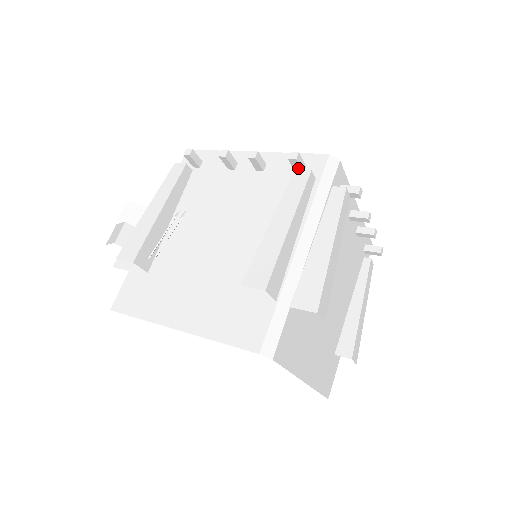
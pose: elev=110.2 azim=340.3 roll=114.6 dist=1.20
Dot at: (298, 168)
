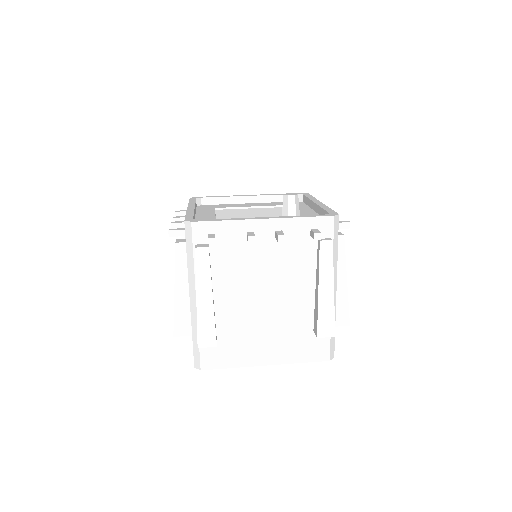
Dot at: occluded
